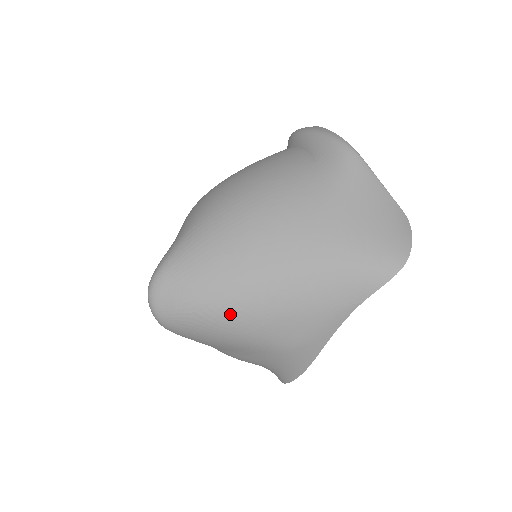
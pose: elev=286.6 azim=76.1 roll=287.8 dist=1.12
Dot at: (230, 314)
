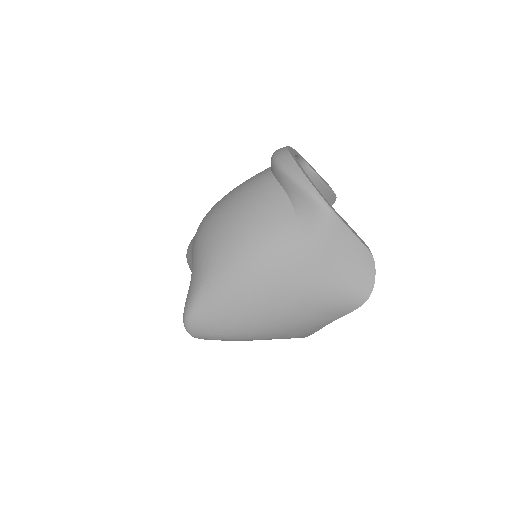
Dot at: (246, 336)
